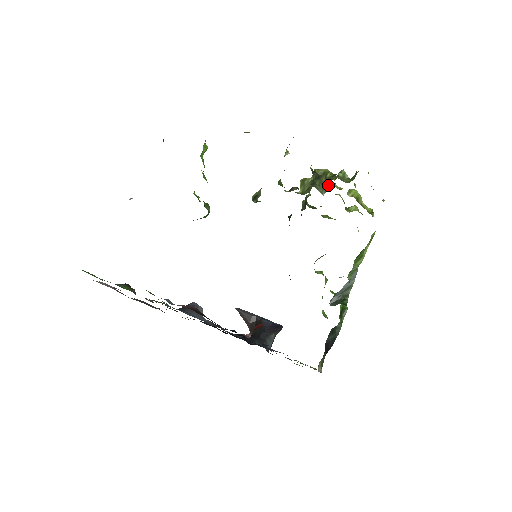
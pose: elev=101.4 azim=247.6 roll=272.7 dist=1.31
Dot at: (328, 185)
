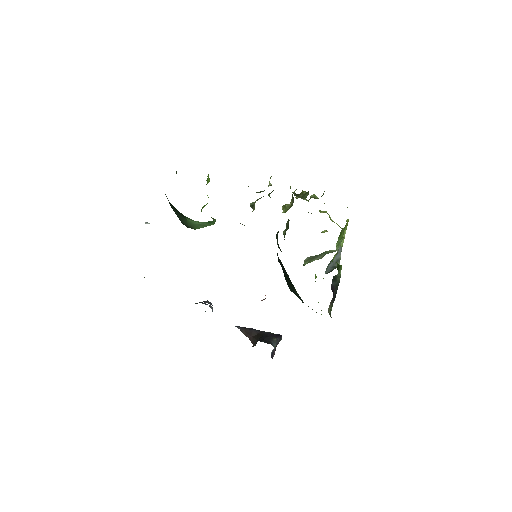
Dot at: (306, 195)
